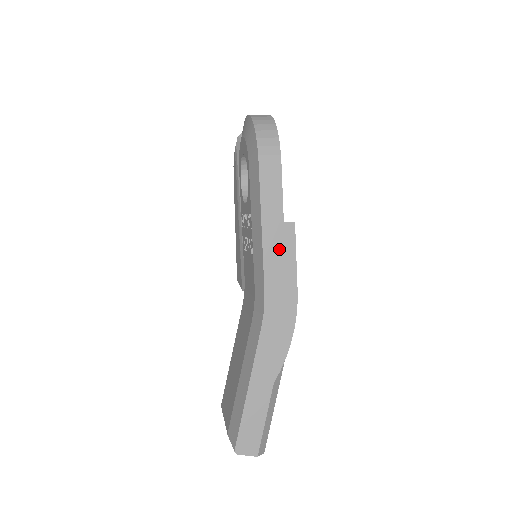
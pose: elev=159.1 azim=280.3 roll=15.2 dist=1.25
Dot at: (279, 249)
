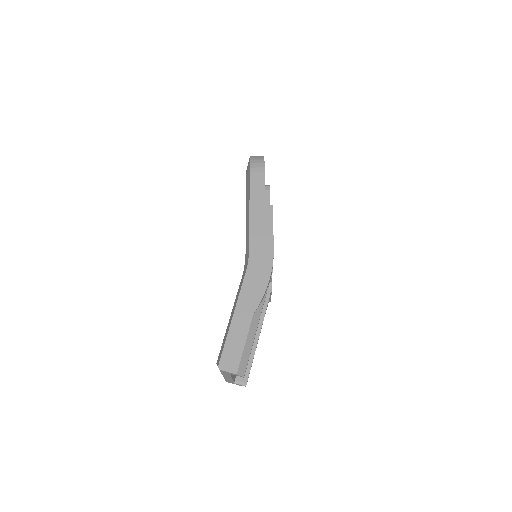
Dot at: (261, 222)
